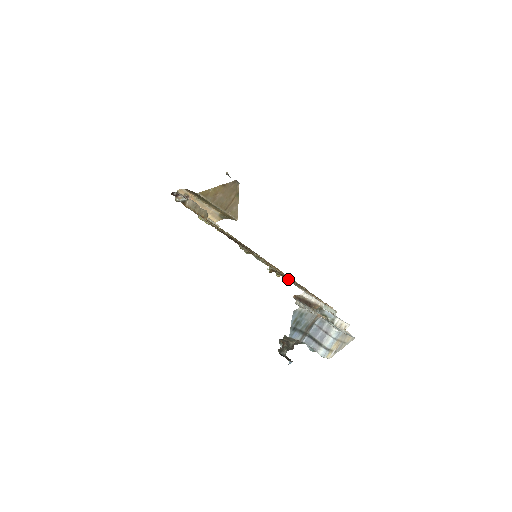
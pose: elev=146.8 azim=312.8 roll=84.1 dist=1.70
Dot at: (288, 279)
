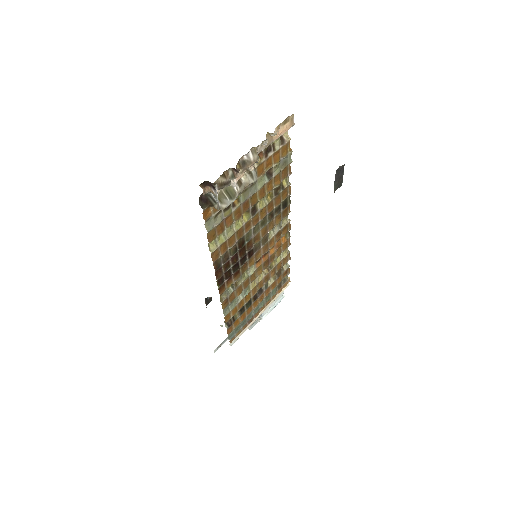
Dot at: (242, 316)
